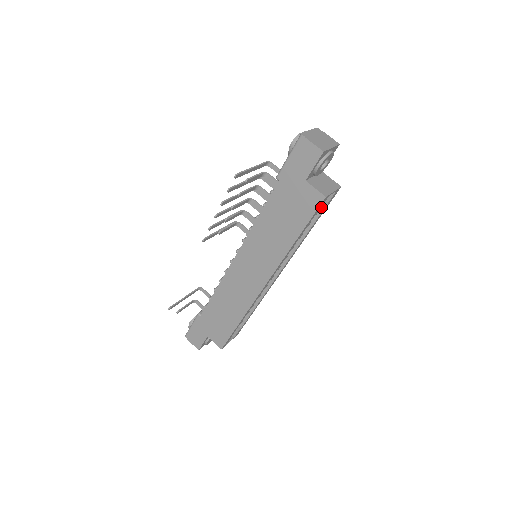
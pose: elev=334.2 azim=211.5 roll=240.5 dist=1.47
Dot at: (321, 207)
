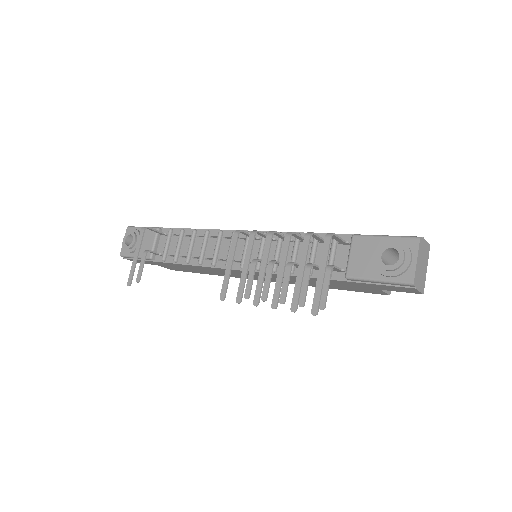
Dot at: occluded
